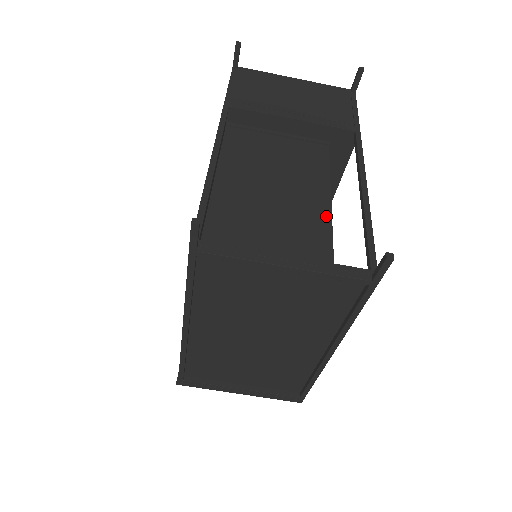
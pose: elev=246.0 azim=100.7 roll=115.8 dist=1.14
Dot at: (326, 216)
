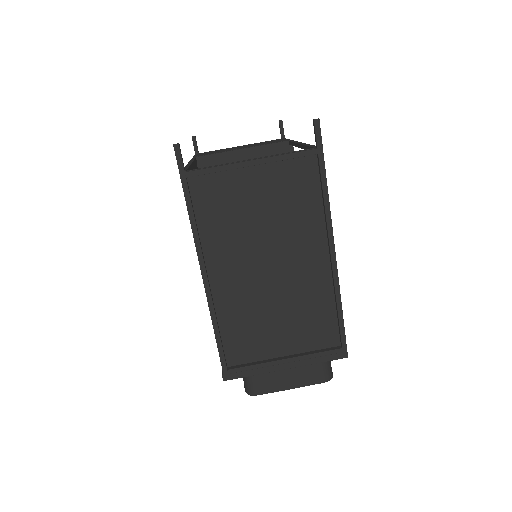
Dot at: occluded
